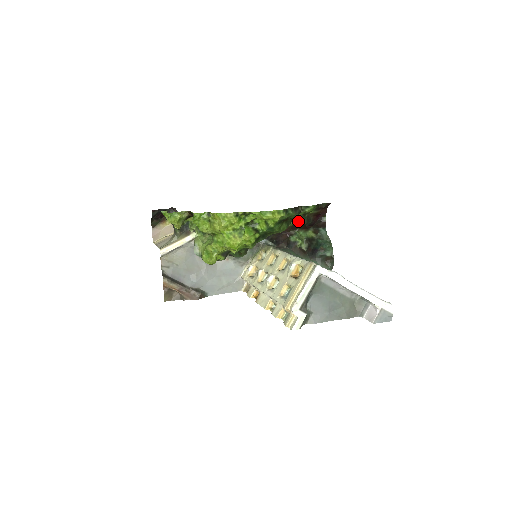
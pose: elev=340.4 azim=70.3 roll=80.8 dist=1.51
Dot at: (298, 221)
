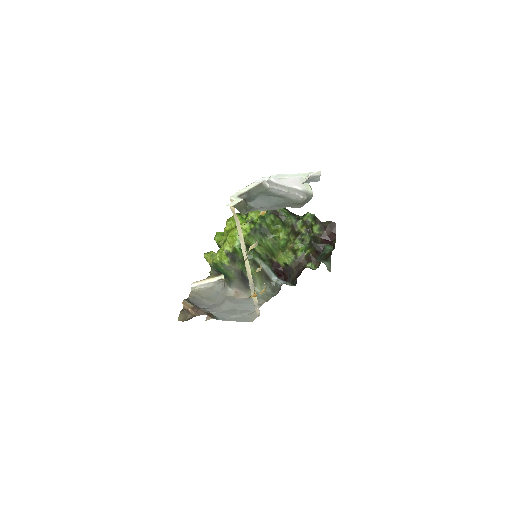
Dot at: (305, 241)
